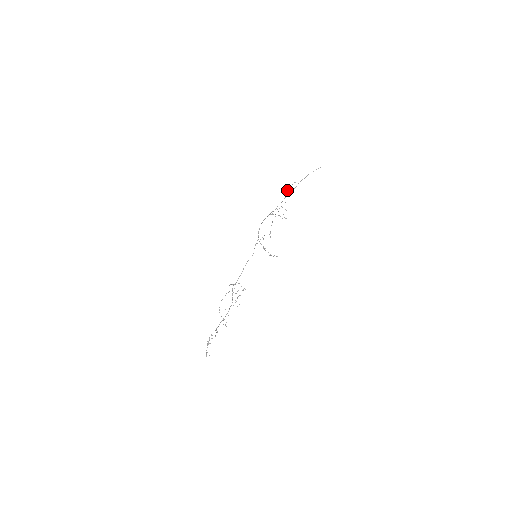
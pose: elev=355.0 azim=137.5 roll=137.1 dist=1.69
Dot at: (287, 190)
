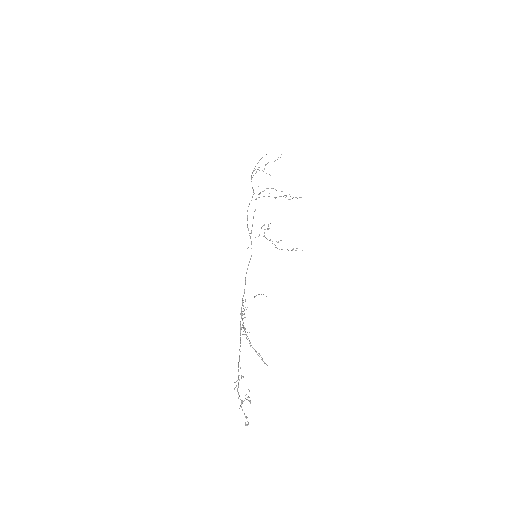
Dot at: (264, 169)
